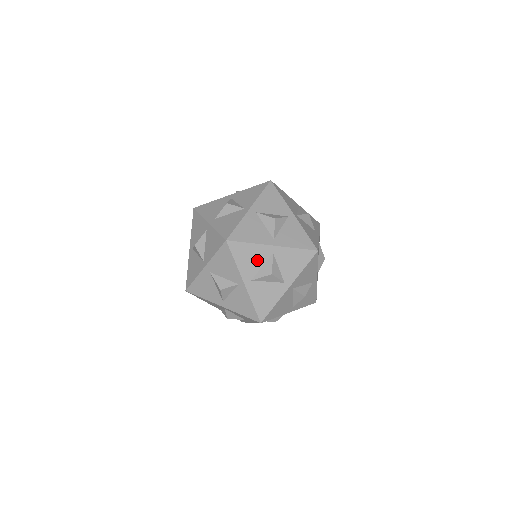
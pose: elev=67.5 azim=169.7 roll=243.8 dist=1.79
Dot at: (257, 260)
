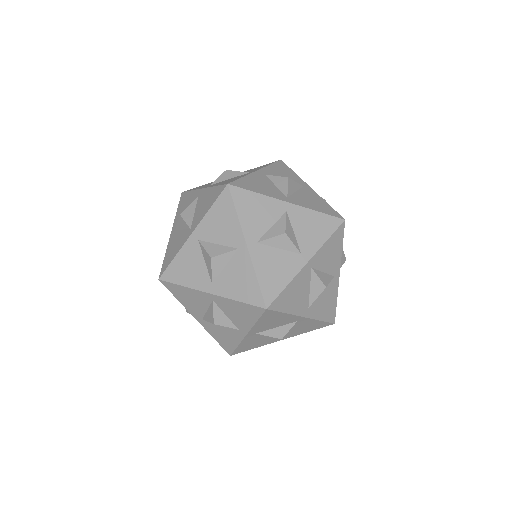
Dot at: (302, 289)
